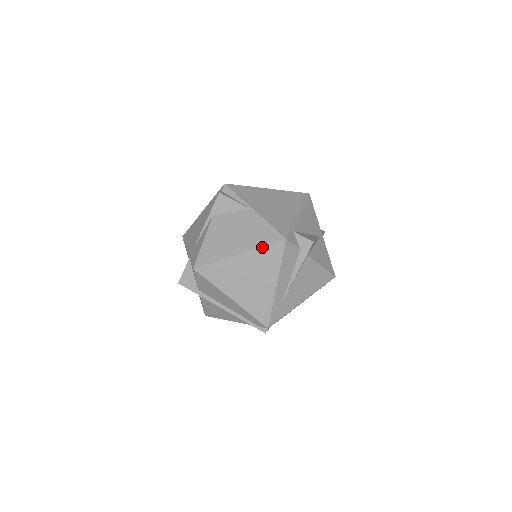
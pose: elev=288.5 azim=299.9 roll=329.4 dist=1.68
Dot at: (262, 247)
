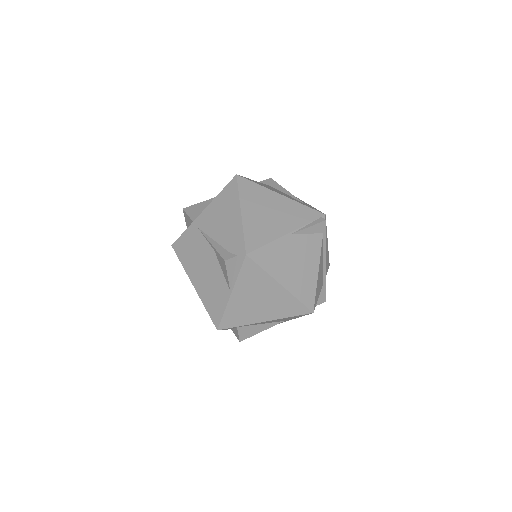
Dot at: (206, 309)
